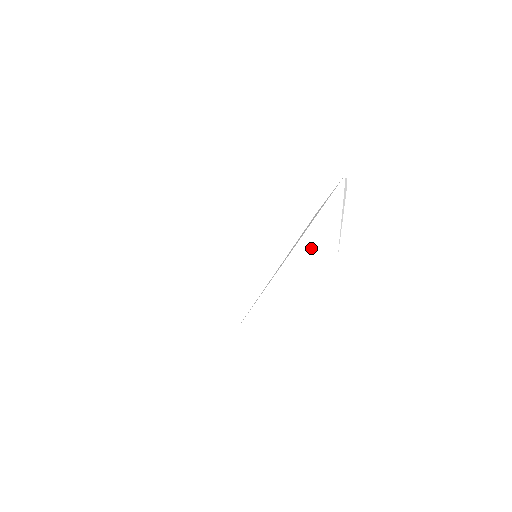
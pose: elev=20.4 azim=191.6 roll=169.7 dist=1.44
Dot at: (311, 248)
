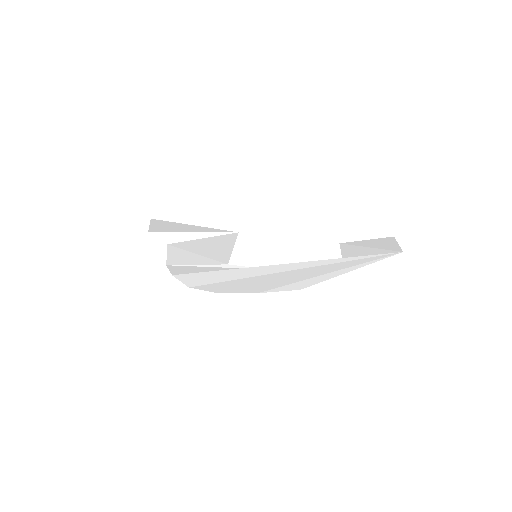
Dot at: (304, 270)
